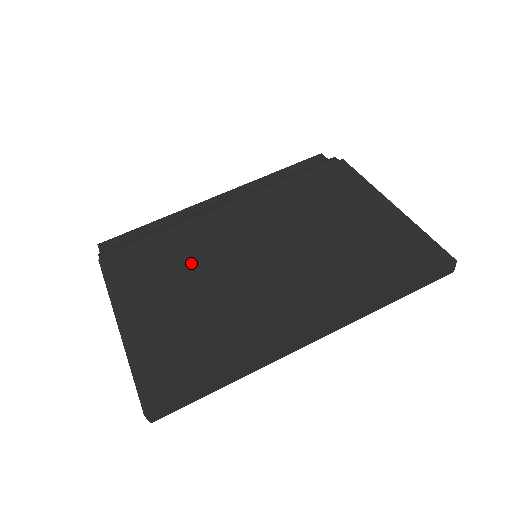
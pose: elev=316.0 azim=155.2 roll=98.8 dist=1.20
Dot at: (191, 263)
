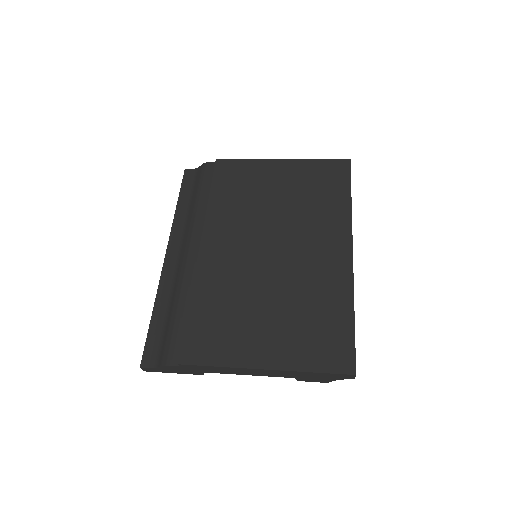
Dot at: (240, 296)
